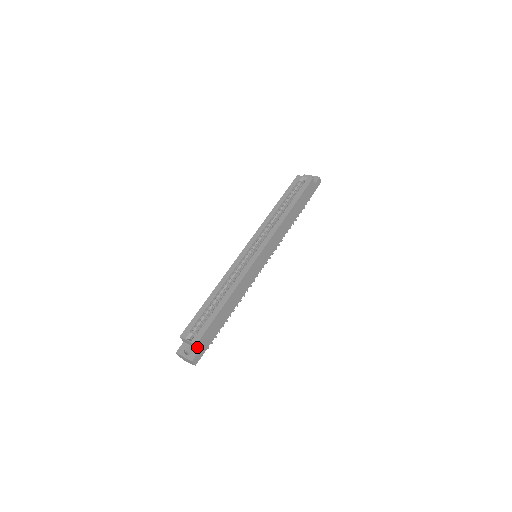
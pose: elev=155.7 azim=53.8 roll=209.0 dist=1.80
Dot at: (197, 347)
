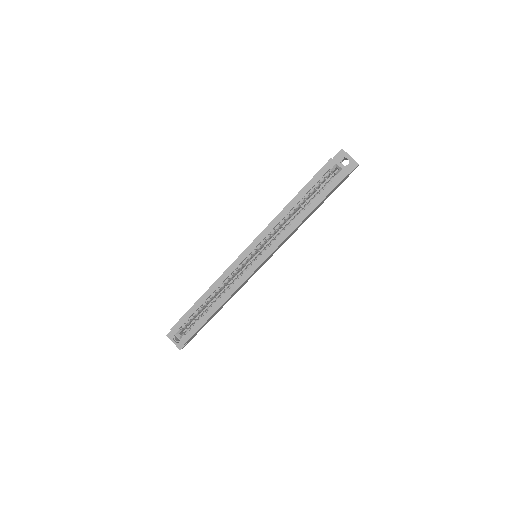
Dot at: occluded
